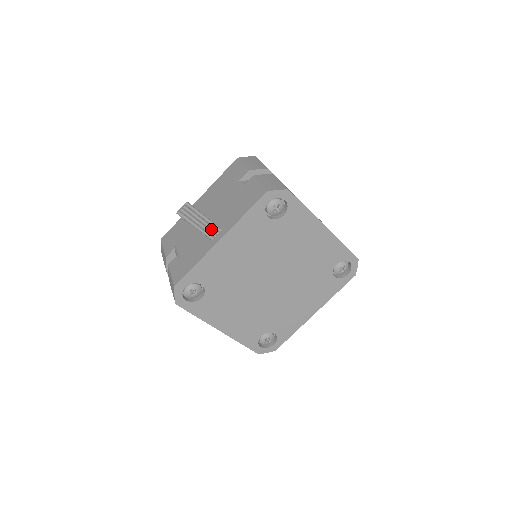
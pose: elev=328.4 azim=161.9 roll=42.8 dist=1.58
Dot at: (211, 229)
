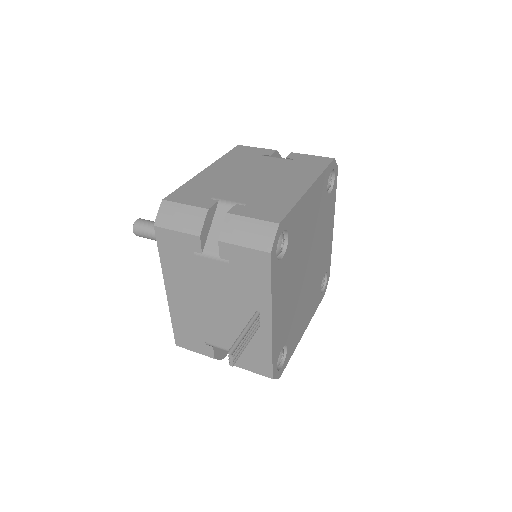
Dot at: (254, 326)
